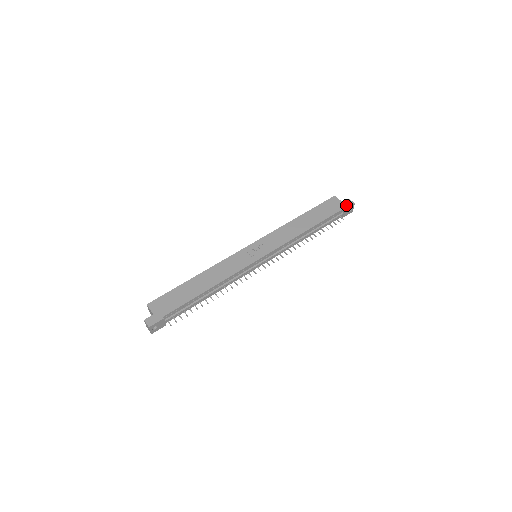
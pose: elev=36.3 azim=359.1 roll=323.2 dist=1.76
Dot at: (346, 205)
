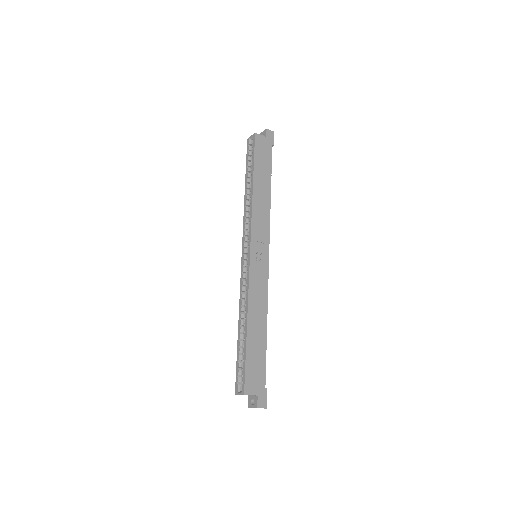
Dot at: (271, 139)
